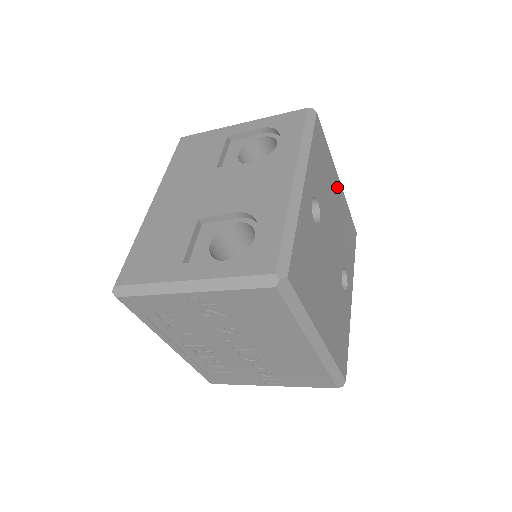
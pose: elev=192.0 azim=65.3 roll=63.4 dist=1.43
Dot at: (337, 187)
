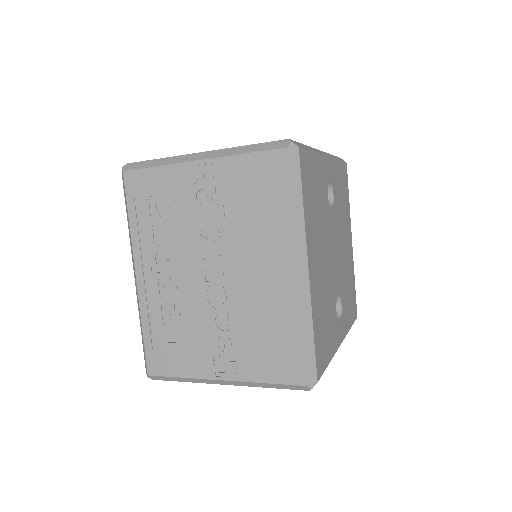
Dot at: (349, 240)
